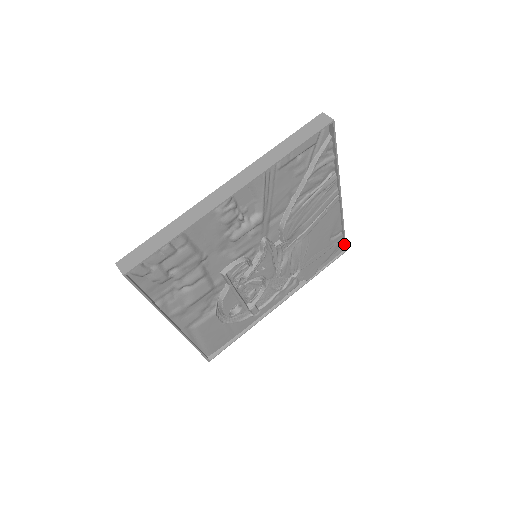
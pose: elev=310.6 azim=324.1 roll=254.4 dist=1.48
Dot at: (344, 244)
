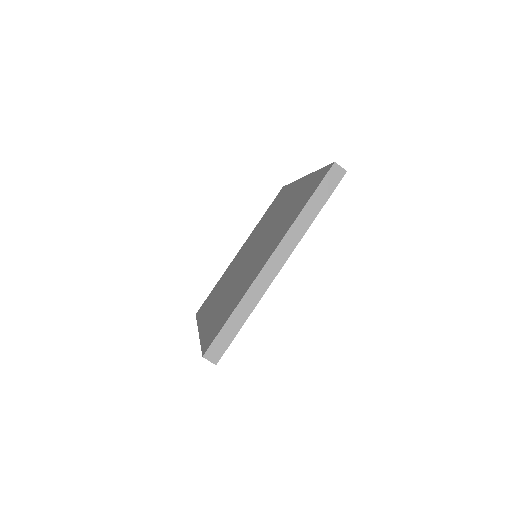
Dot at: (335, 187)
